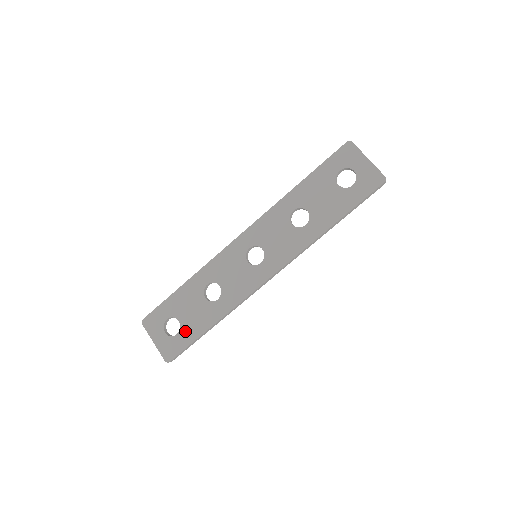
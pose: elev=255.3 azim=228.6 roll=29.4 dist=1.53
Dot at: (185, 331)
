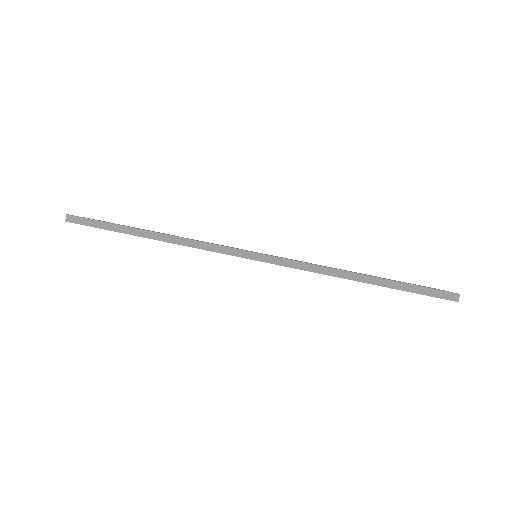
Dot at: occluded
